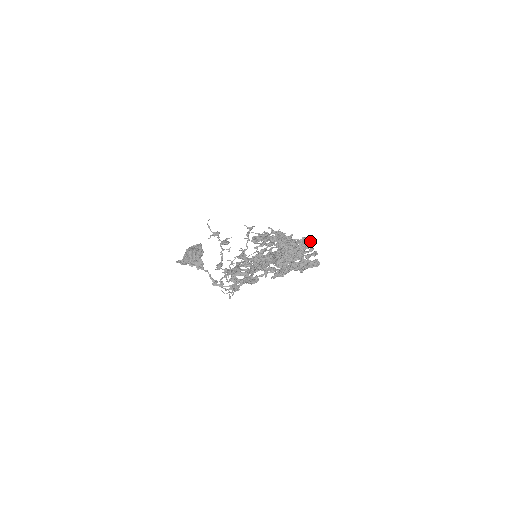
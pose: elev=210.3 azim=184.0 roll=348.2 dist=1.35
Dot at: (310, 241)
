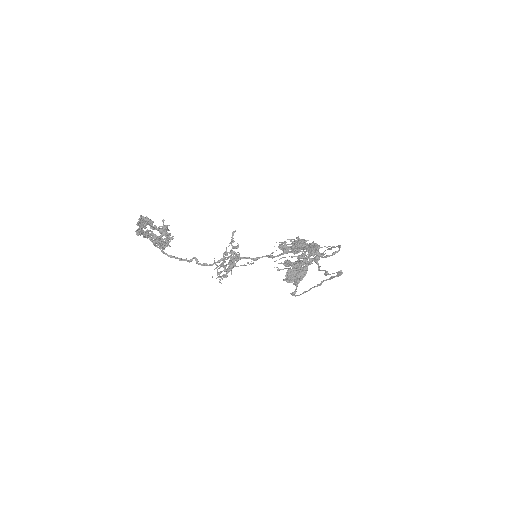
Dot at: (141, 217)
